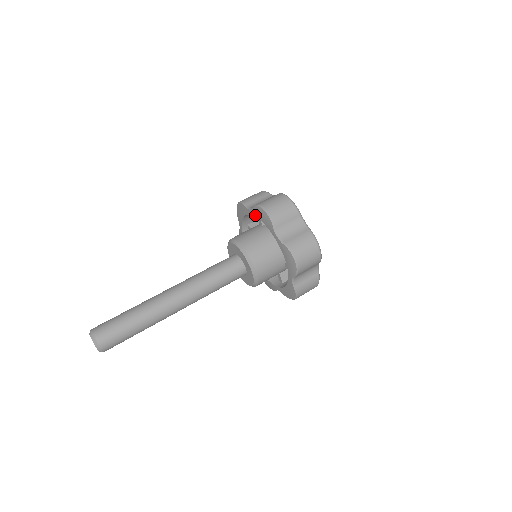
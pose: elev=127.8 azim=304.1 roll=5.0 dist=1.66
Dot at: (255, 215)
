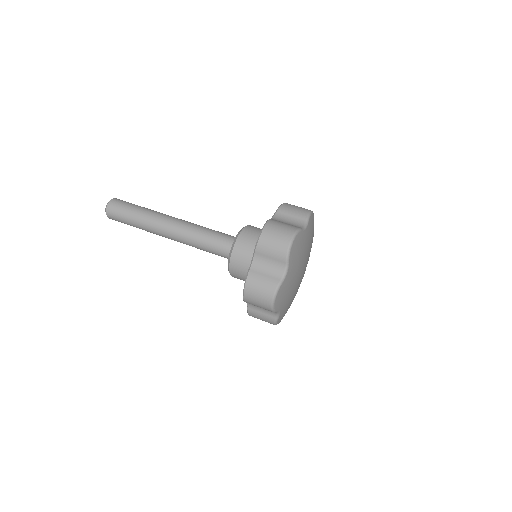
Dot at: occluded
